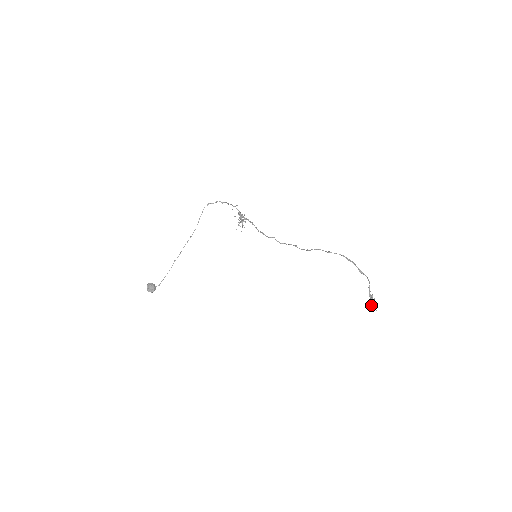
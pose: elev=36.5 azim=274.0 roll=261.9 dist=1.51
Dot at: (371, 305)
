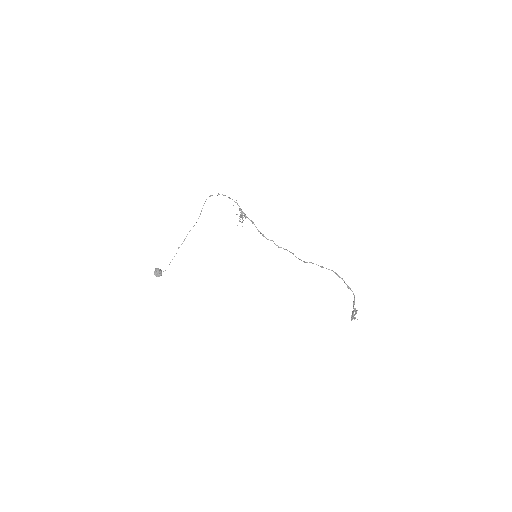
Dot at: (354, 315)
